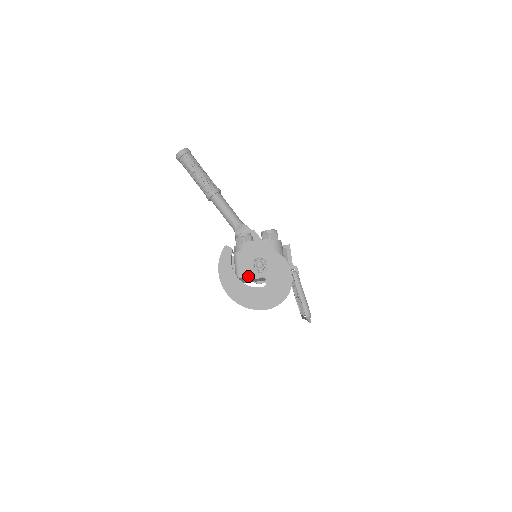
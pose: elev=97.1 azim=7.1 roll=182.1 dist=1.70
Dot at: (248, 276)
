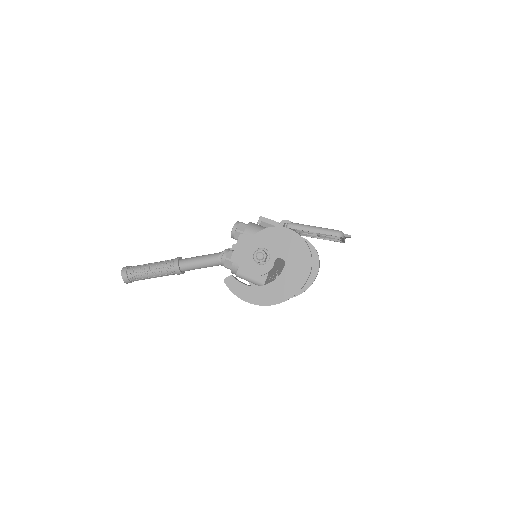
Dot at: (267, 274)
